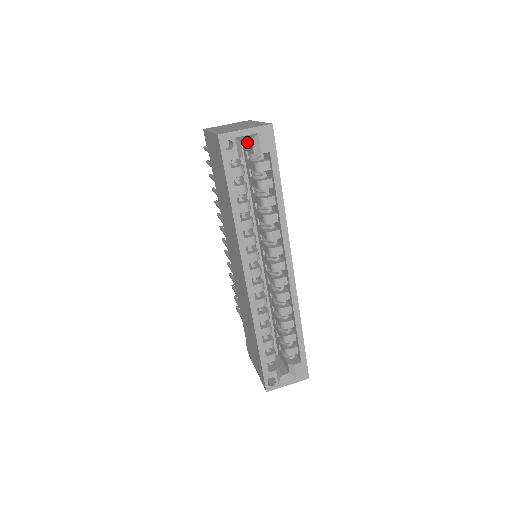
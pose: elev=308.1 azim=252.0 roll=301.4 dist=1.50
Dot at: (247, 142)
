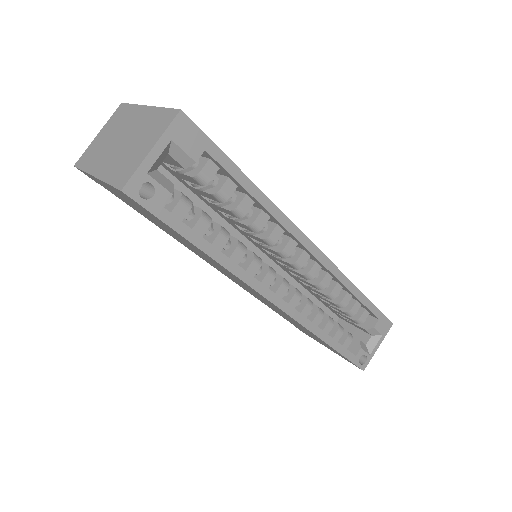
Dot at: occluded
